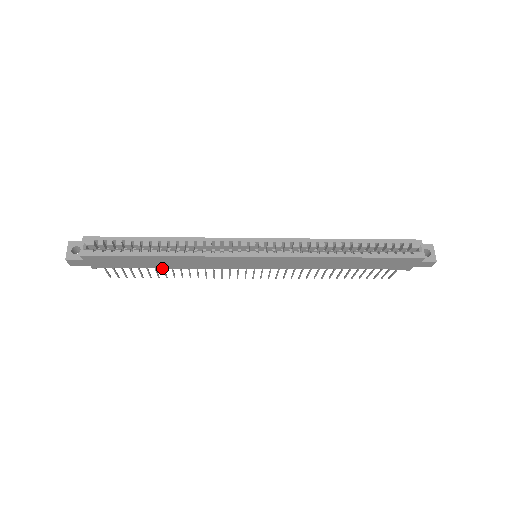
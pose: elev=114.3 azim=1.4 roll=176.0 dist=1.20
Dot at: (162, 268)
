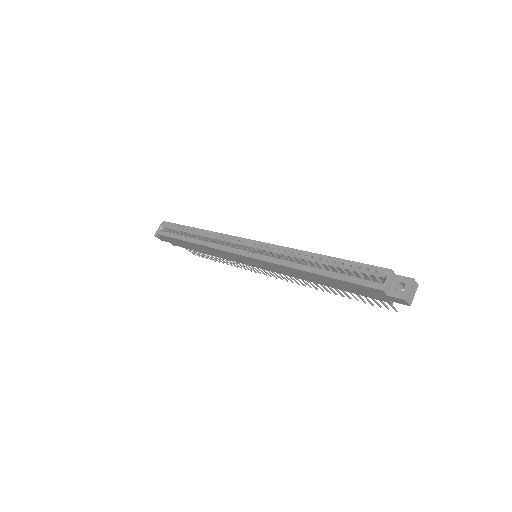
Dot at: (205, 253)
